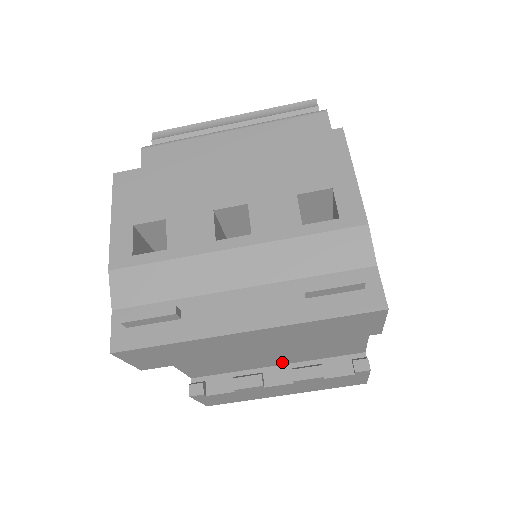
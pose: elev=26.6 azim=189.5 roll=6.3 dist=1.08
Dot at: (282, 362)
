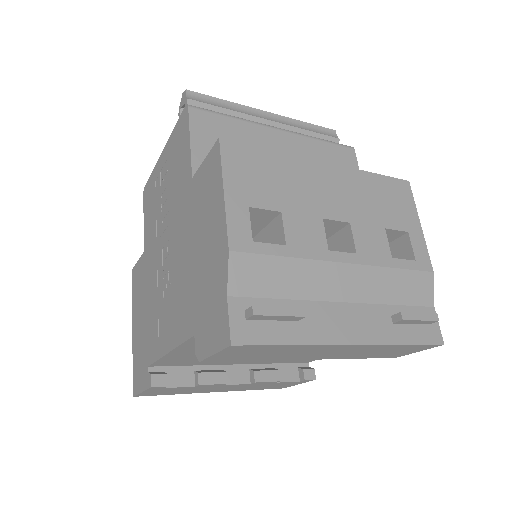
Dot at: (245, 362)
